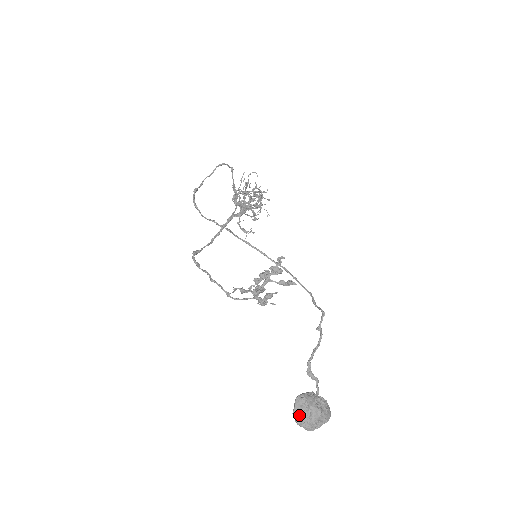
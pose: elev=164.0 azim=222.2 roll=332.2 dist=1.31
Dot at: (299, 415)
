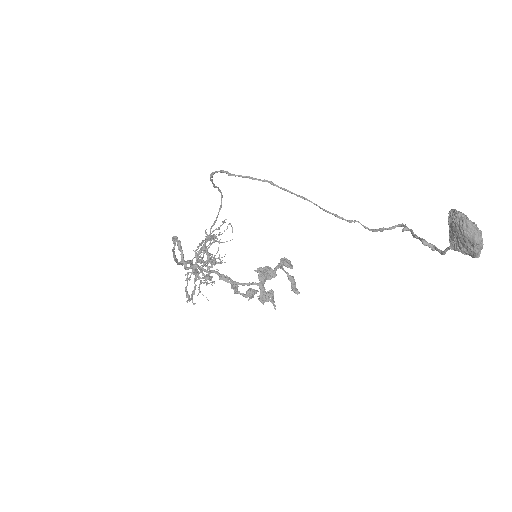
Dot at: (465, 217)
